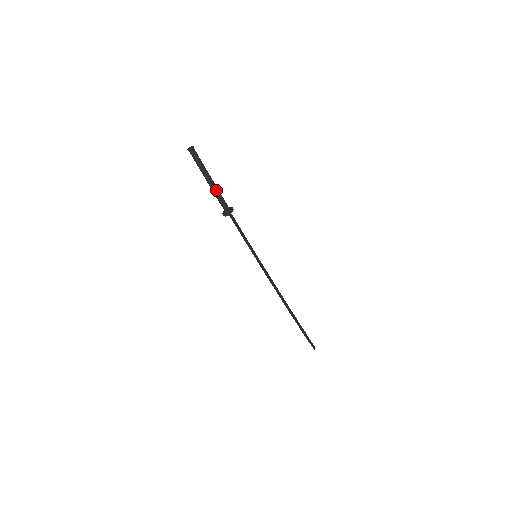
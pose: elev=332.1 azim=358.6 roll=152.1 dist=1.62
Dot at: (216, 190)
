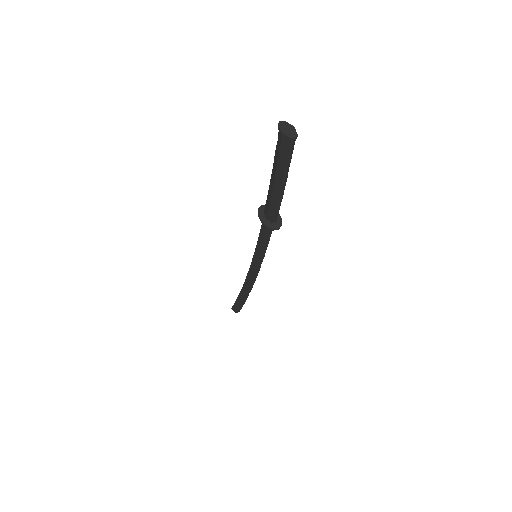
Dot at: (282, 196)
